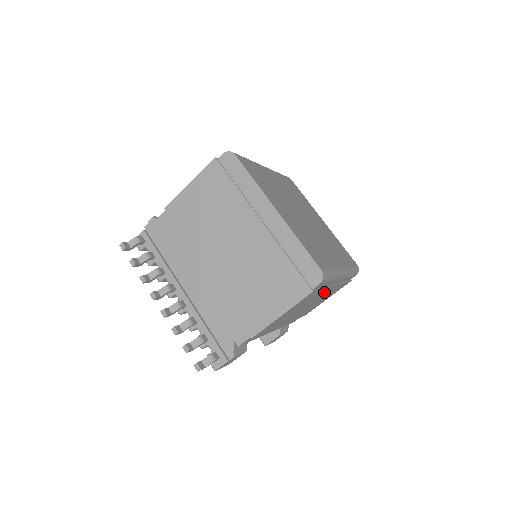
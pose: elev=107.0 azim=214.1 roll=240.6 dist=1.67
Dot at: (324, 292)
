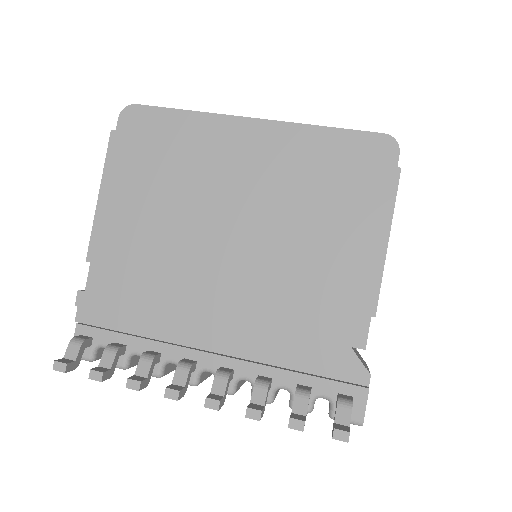
Dot at: occluded
